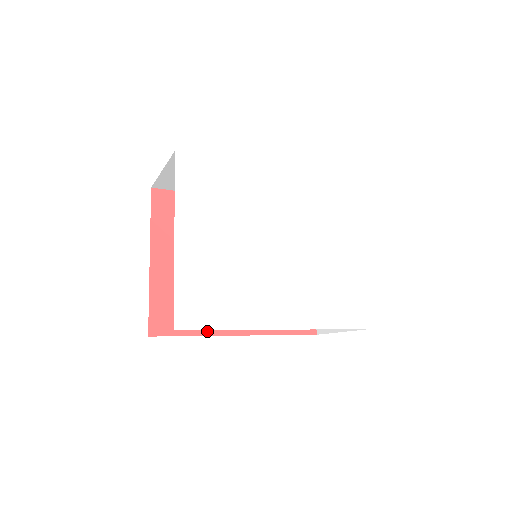
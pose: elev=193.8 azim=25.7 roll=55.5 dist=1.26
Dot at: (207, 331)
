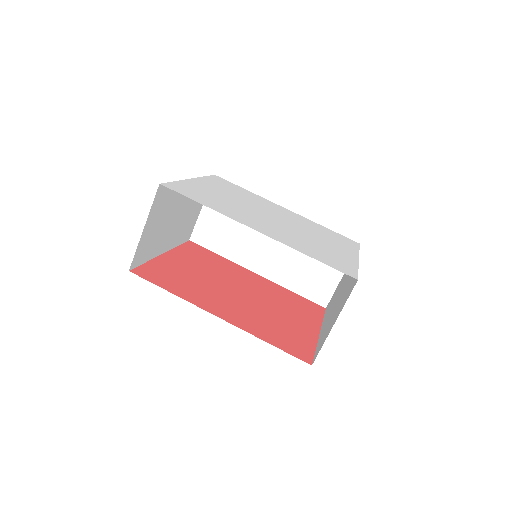
Dot at: (186, 298)
